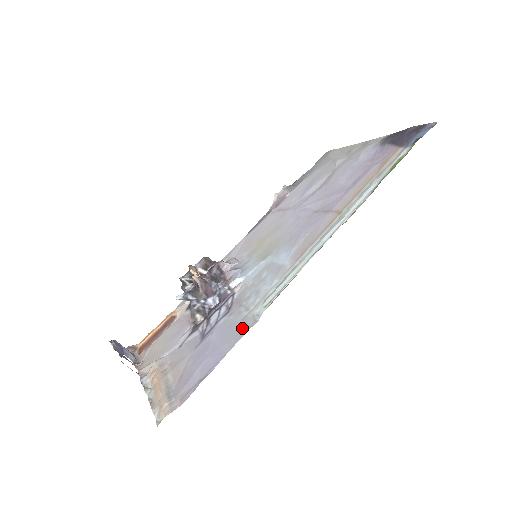
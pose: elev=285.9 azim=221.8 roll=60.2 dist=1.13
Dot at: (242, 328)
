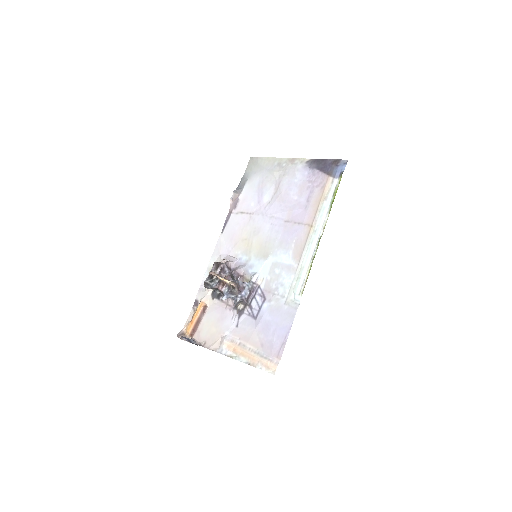
Dot at: (290, 310)
